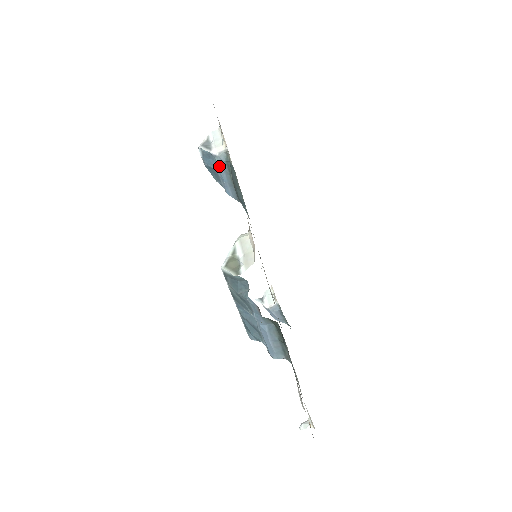
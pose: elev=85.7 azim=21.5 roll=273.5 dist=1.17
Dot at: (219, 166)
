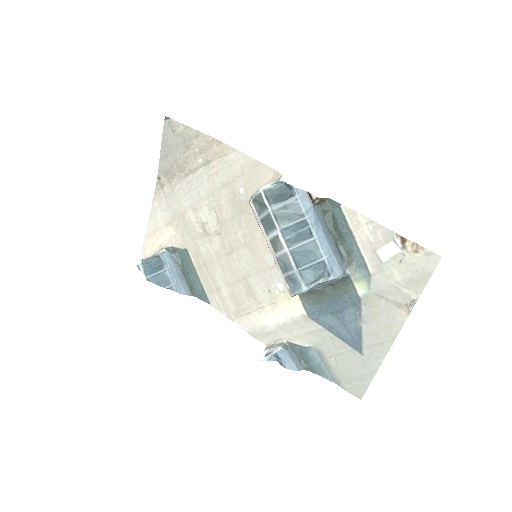
Dot at: (168, 262)
